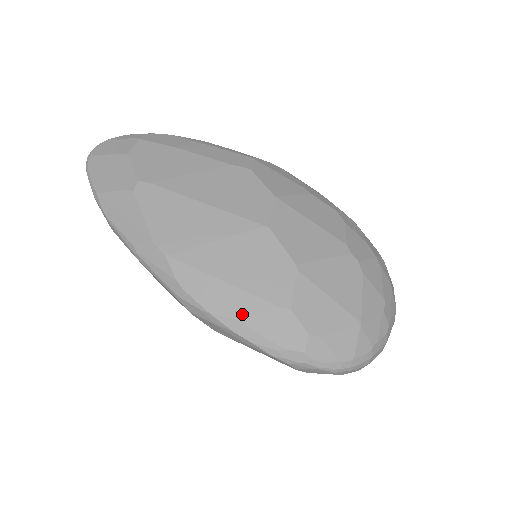
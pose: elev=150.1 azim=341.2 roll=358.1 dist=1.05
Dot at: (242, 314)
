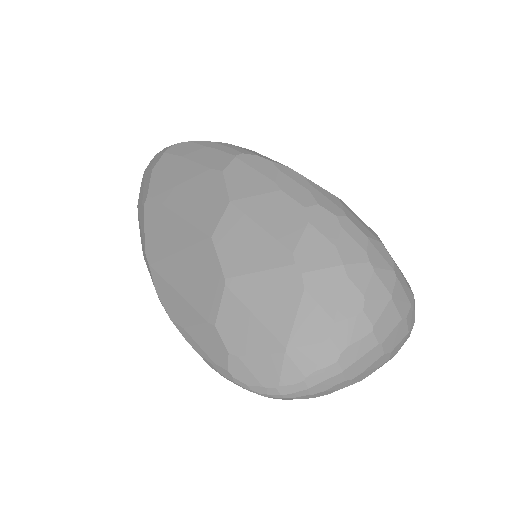
Dot at: (187, 324)
